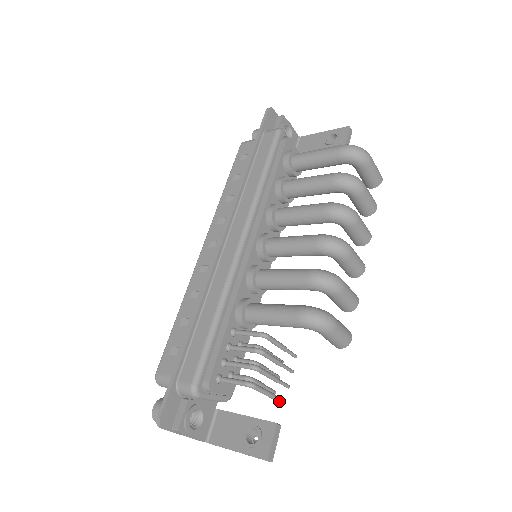
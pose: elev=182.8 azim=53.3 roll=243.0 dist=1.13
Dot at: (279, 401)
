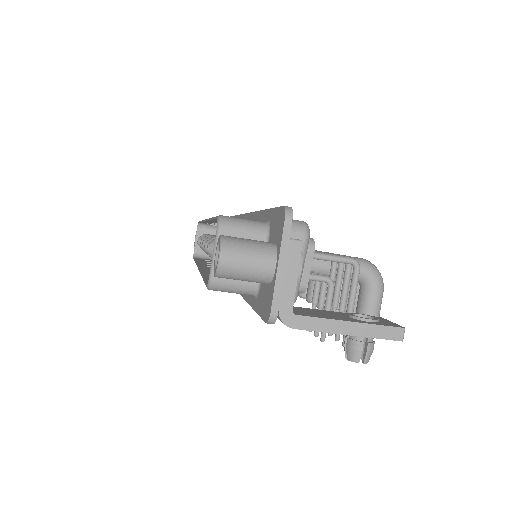
Dot at: occluded
